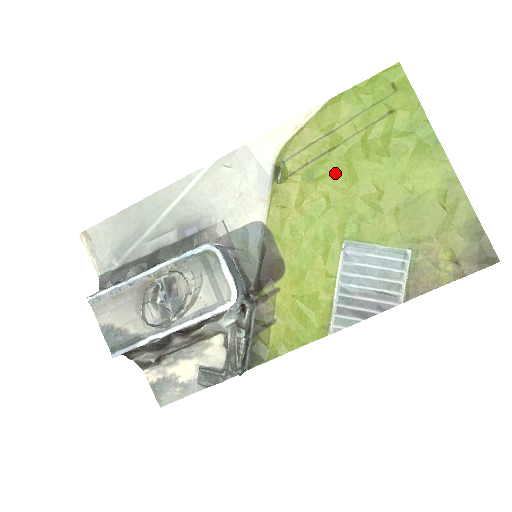
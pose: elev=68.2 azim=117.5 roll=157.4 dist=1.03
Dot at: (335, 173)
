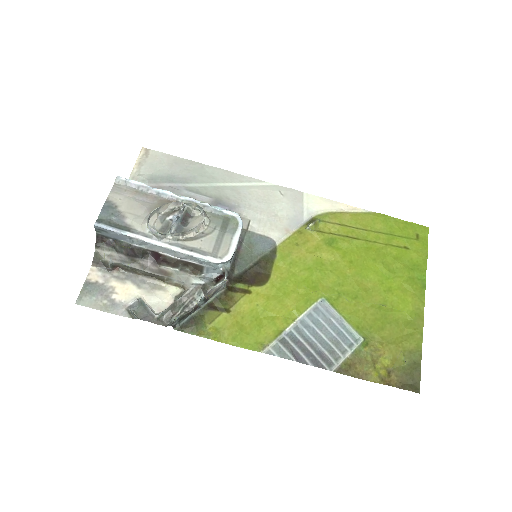
Dot at: (347, 253)
